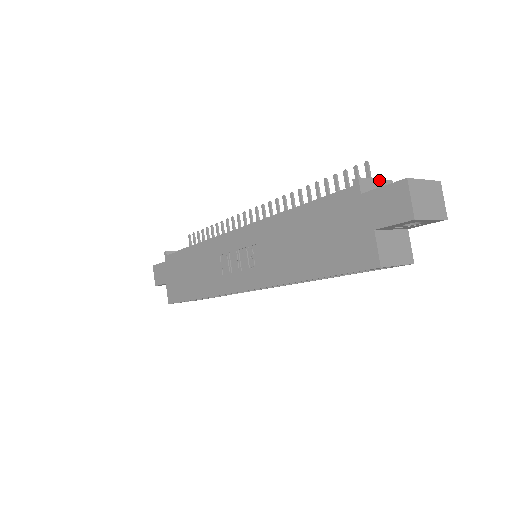
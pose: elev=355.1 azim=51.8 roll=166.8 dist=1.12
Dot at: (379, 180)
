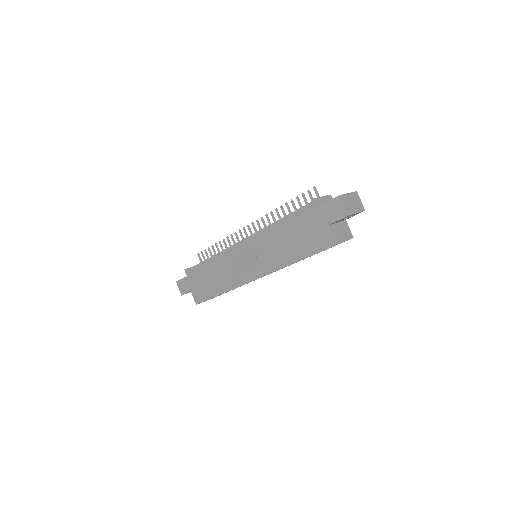
Dot at: (324, 197)
